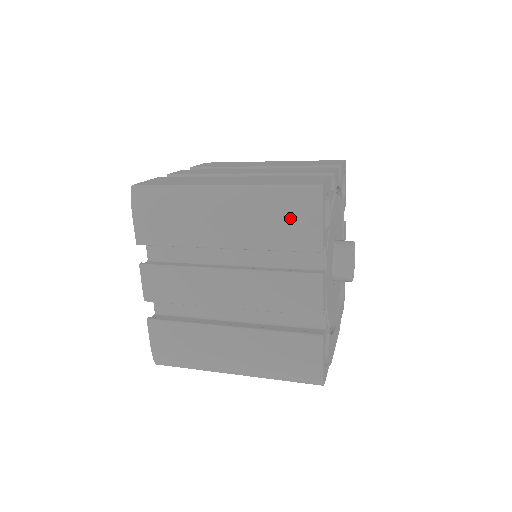
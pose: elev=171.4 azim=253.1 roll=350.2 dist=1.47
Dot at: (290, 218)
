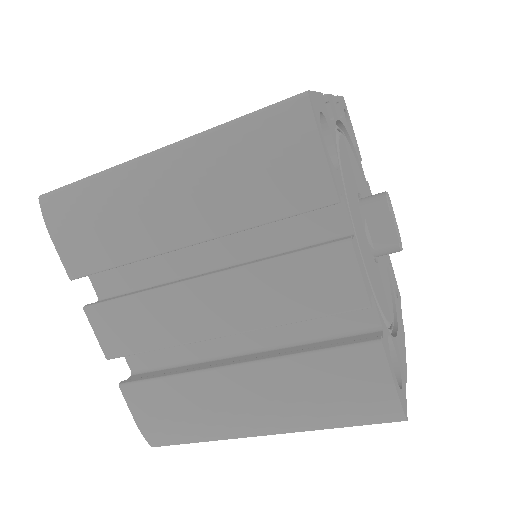
Dot at: (271, 163)
